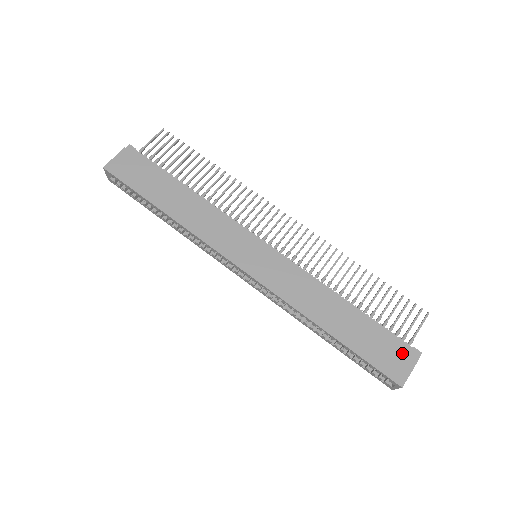
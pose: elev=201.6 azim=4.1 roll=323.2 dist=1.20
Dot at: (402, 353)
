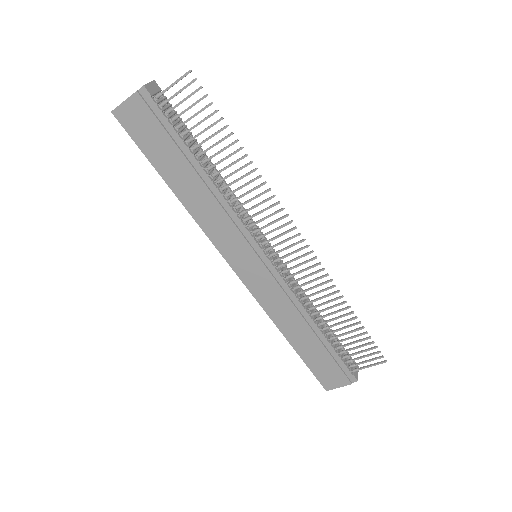
Dot at: (341, 376)
